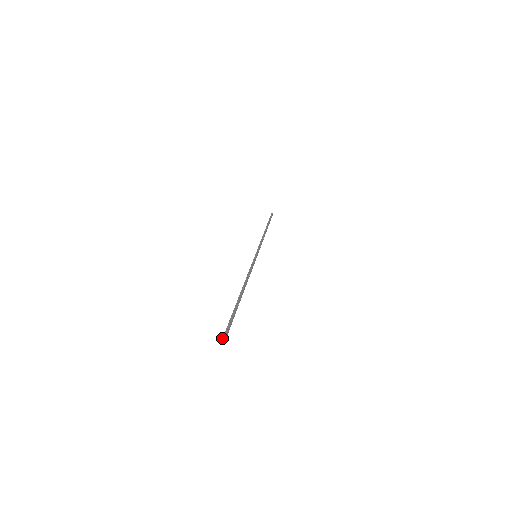
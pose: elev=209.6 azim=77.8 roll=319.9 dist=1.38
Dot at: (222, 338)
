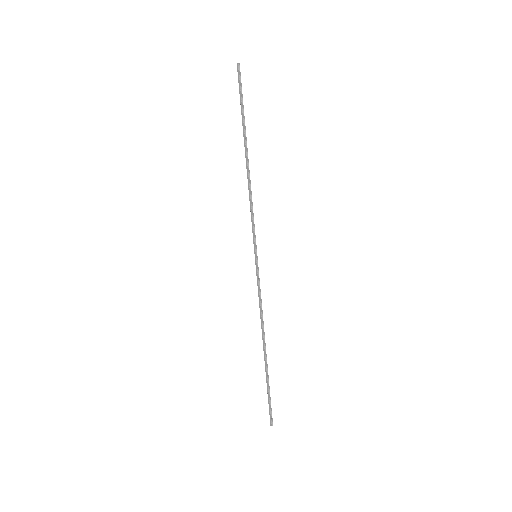
Dot at: (272, 424)
